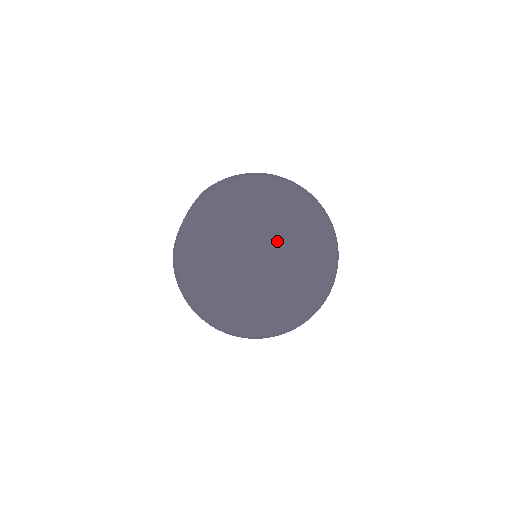
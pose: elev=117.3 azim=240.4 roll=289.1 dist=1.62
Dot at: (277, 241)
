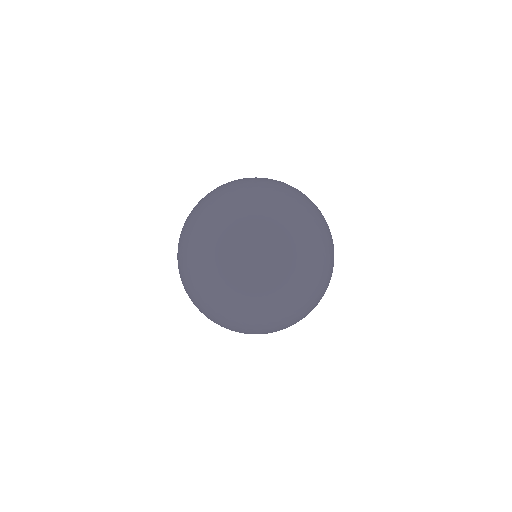
Dot at: (217, 197)
